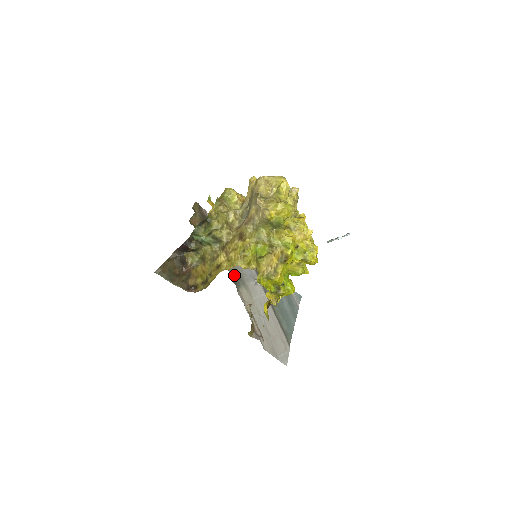
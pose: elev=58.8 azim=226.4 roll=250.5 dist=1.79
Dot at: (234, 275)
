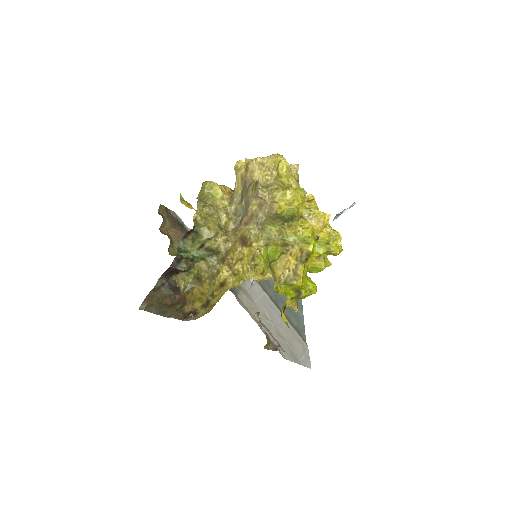
Dot at: occluded
